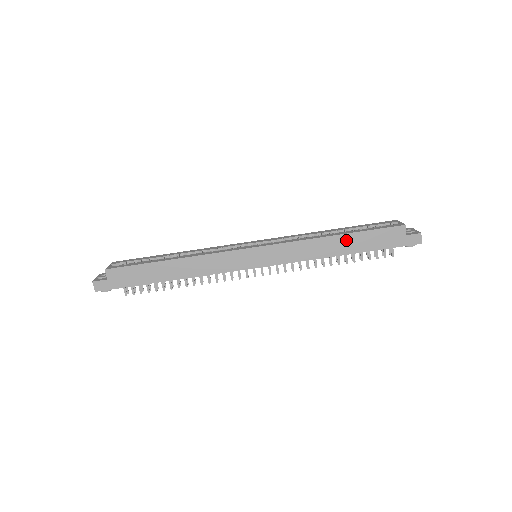
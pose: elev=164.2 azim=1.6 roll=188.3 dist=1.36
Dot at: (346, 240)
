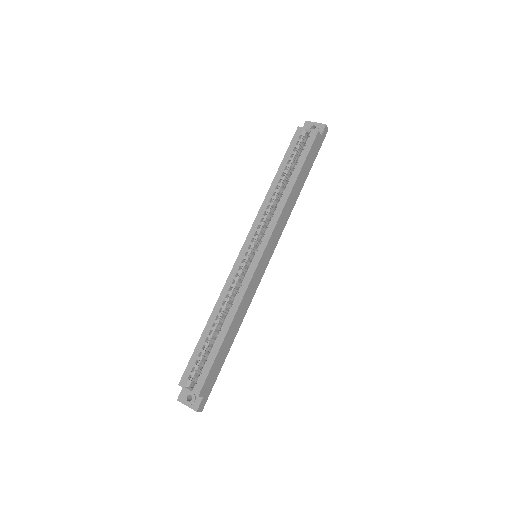
Dot at: (299, 181)
